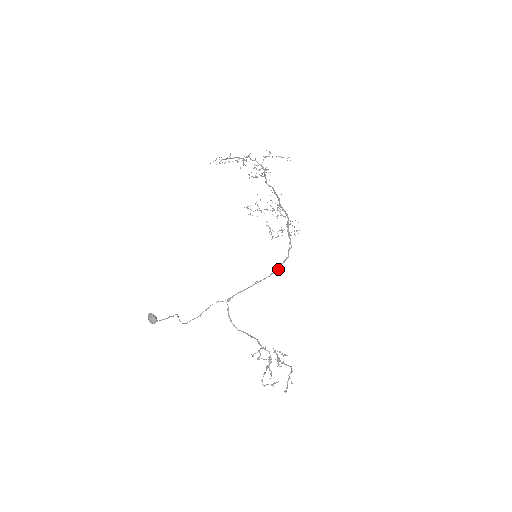
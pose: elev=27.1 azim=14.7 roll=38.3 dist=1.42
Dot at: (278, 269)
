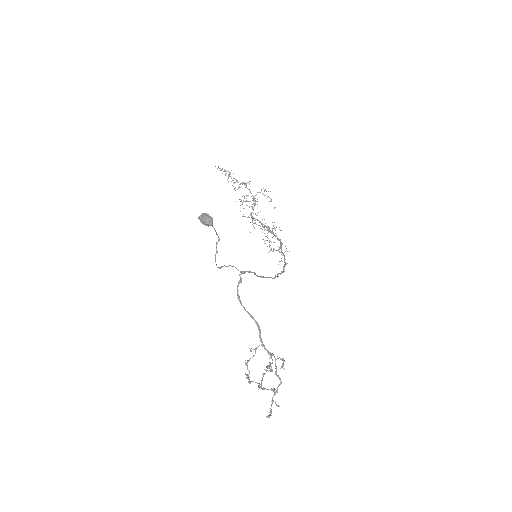
Dot at: (277, 276)
